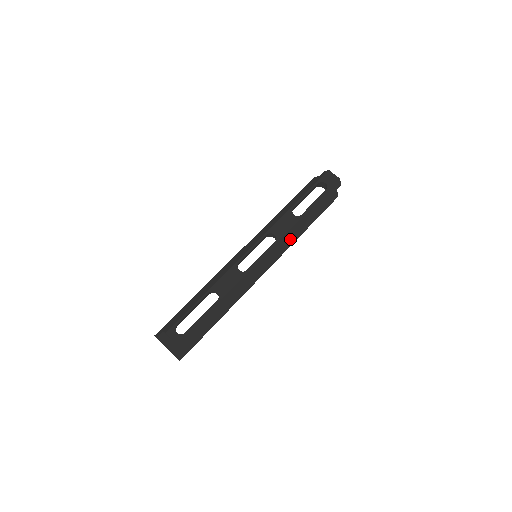
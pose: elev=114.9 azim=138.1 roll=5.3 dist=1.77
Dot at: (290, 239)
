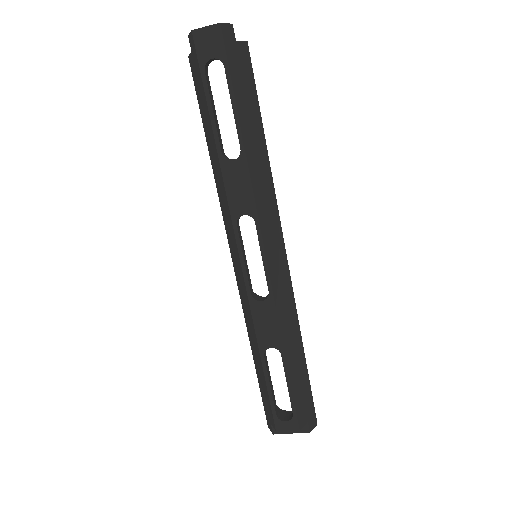
Dot at: (265, 189)
